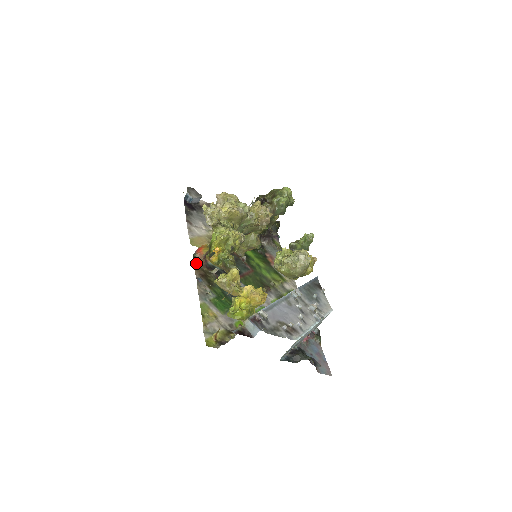
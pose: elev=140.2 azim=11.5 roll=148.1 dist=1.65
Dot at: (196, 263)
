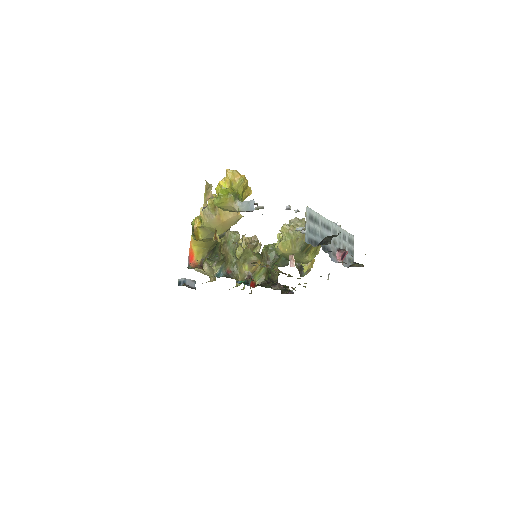
Dot at: occluded
